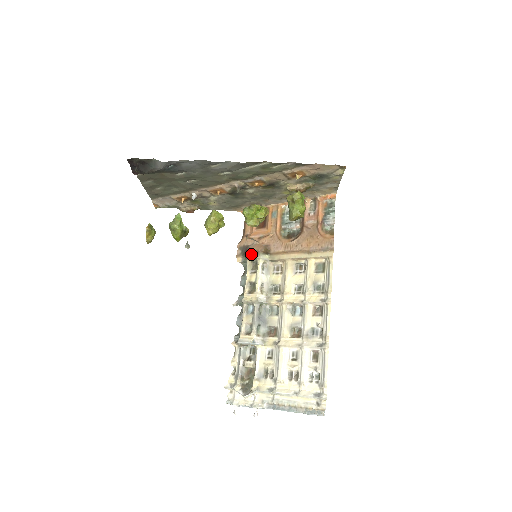
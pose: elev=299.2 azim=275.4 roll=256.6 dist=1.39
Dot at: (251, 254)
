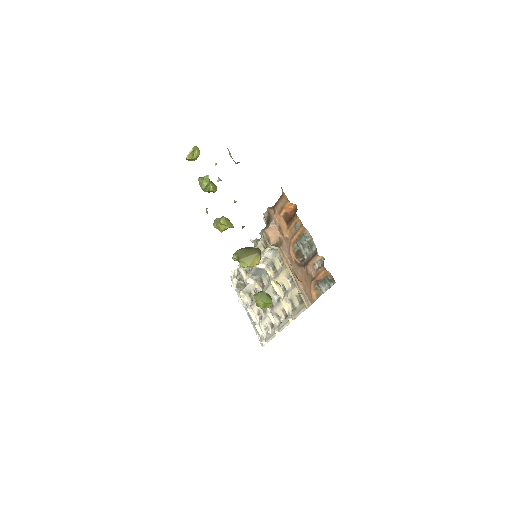
Dot at: (265, 236)
